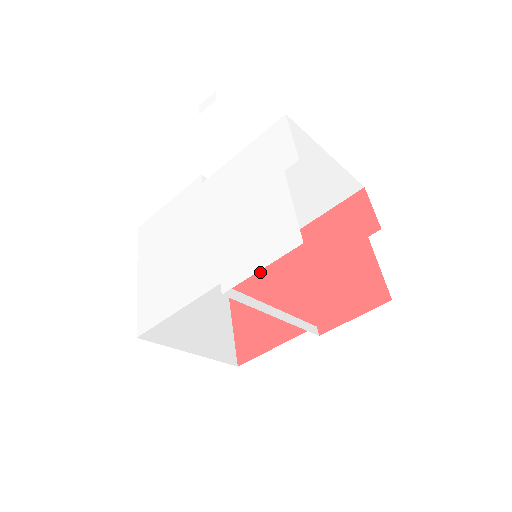
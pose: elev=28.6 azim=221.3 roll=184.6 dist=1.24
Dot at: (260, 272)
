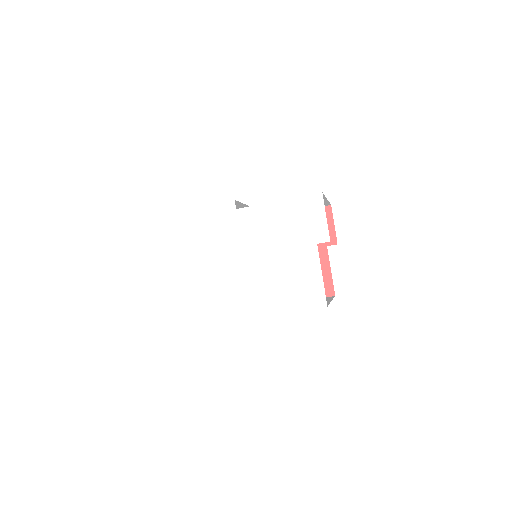
Dot at: occluded
